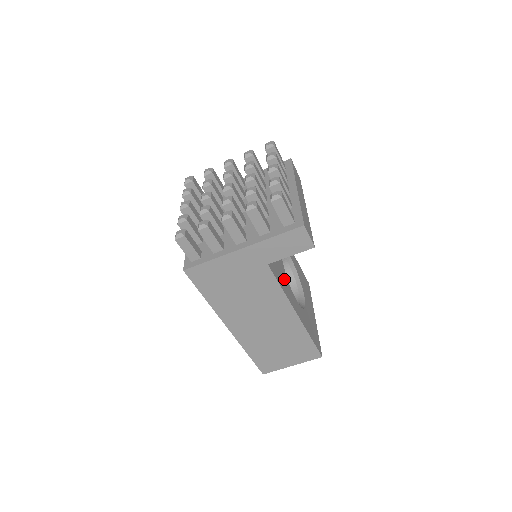
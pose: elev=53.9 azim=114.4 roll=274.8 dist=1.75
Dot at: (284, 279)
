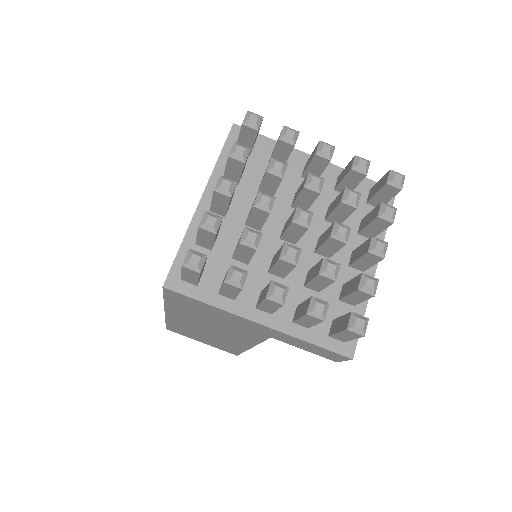
Dot at: occluded
